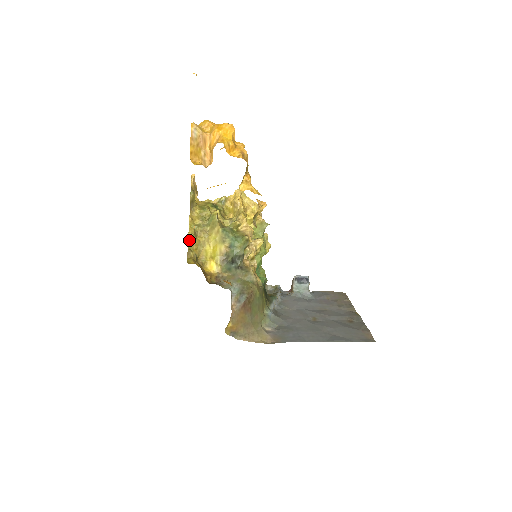
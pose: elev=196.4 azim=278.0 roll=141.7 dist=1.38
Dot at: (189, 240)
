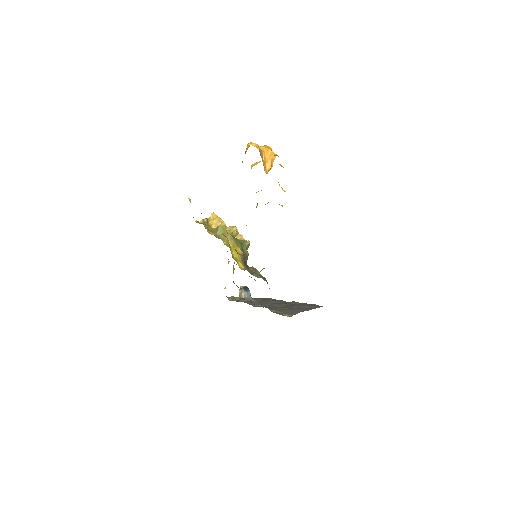
Dot at: (228, 242)
